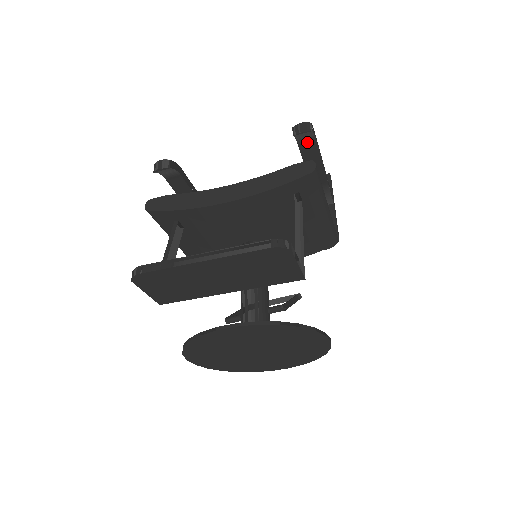
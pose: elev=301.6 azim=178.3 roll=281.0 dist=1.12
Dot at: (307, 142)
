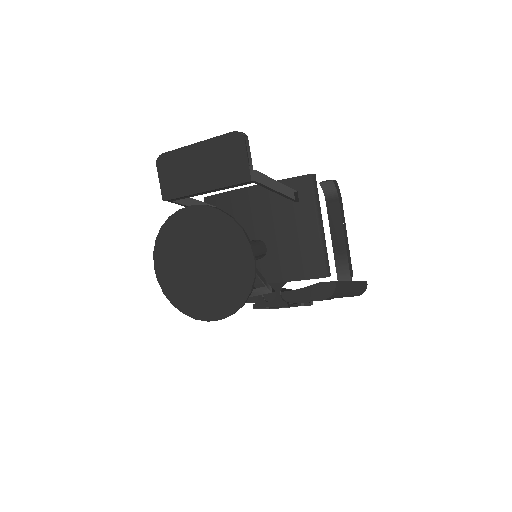
Dot at: (332, 200)
